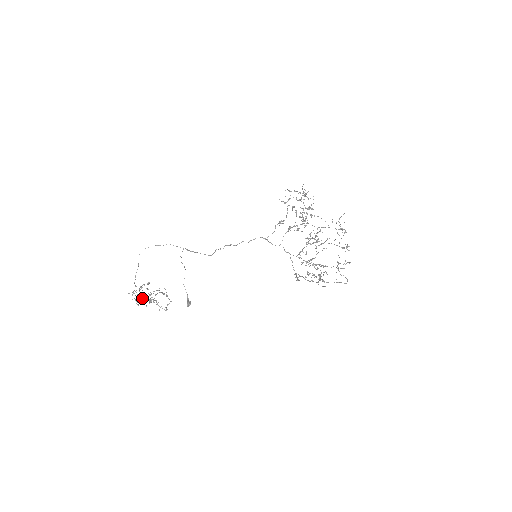
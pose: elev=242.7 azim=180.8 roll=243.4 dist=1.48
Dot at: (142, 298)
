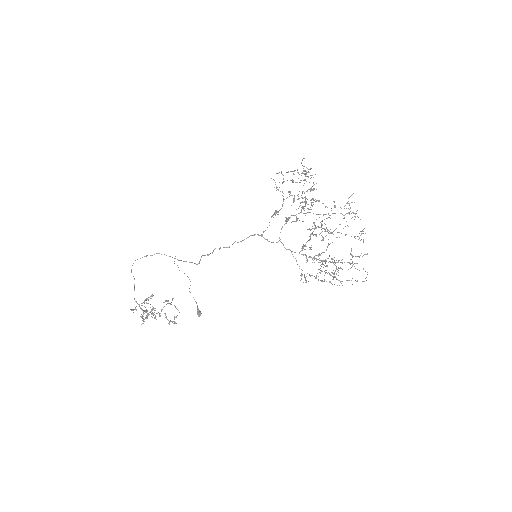
Dot at: (150, 312)
